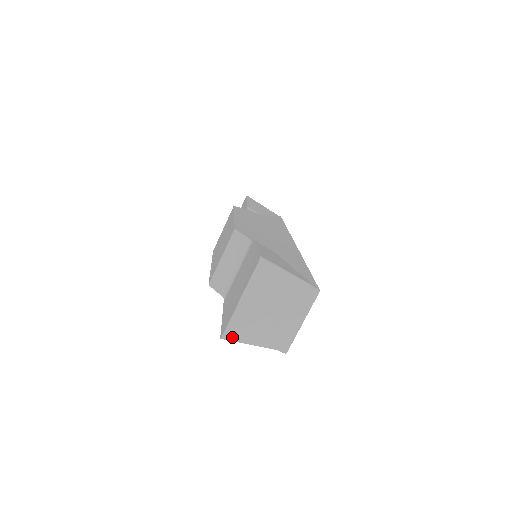
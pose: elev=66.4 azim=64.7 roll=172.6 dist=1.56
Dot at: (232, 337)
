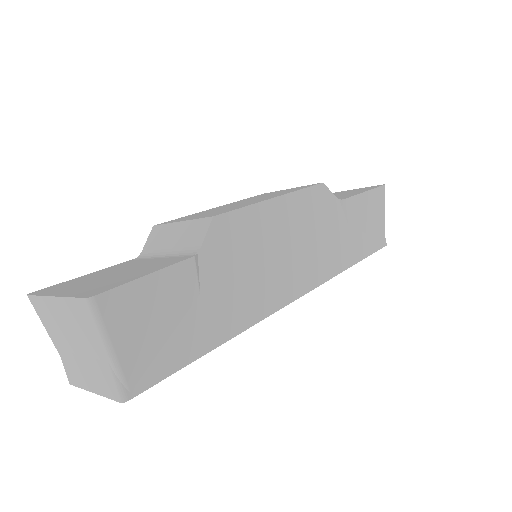
Dot at: (36, 308)
